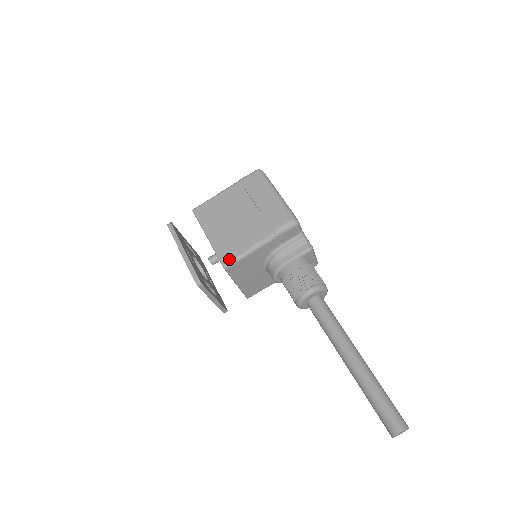
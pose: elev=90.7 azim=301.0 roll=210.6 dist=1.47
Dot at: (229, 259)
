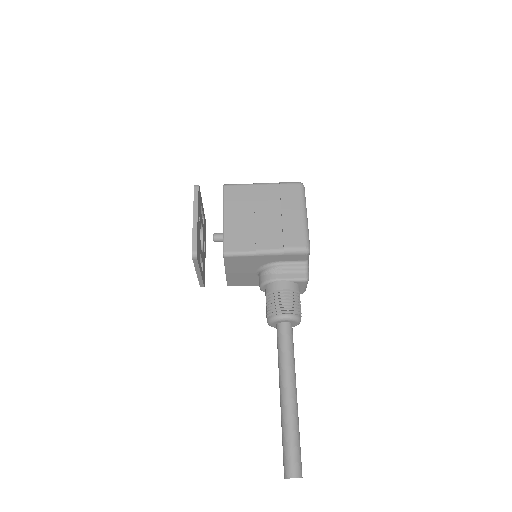
Dot at: (232, 250)
